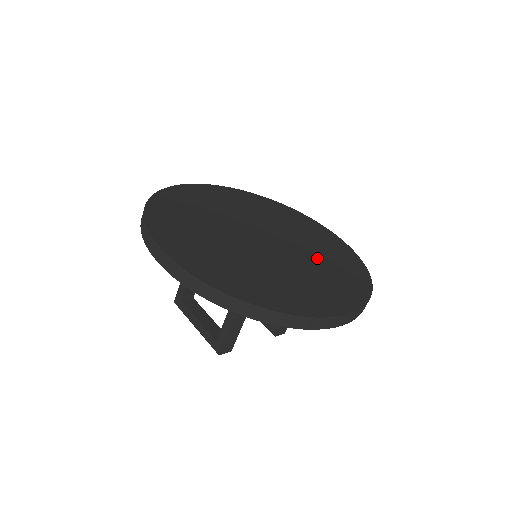
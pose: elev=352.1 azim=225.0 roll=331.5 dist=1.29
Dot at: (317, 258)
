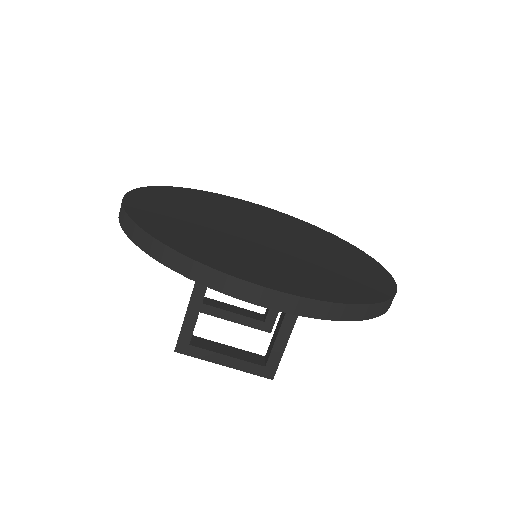
Dot at: (305, 236)
